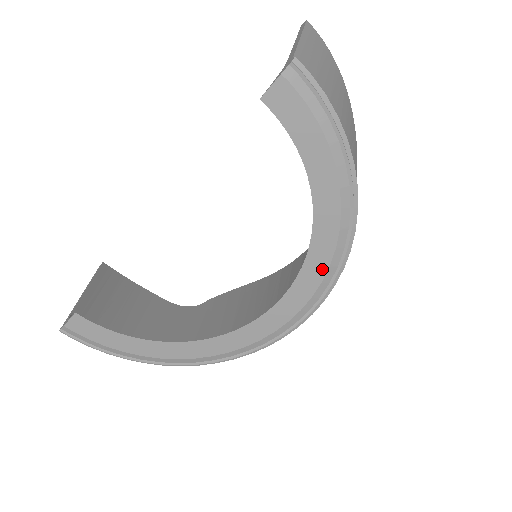
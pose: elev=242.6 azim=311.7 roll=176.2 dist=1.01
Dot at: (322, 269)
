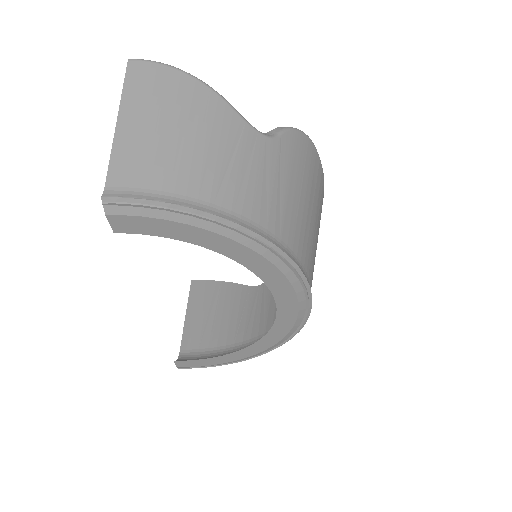
Dot at: (281, 278)
